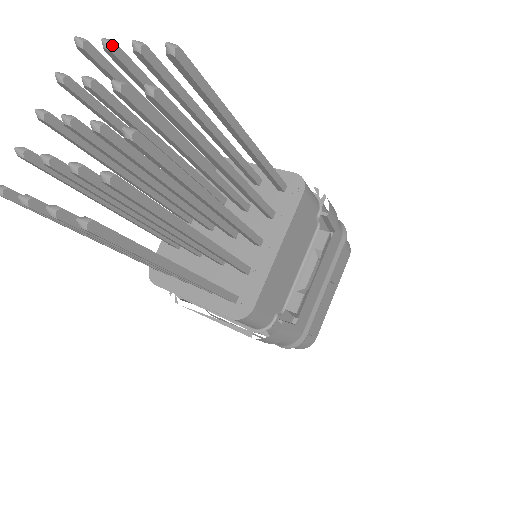
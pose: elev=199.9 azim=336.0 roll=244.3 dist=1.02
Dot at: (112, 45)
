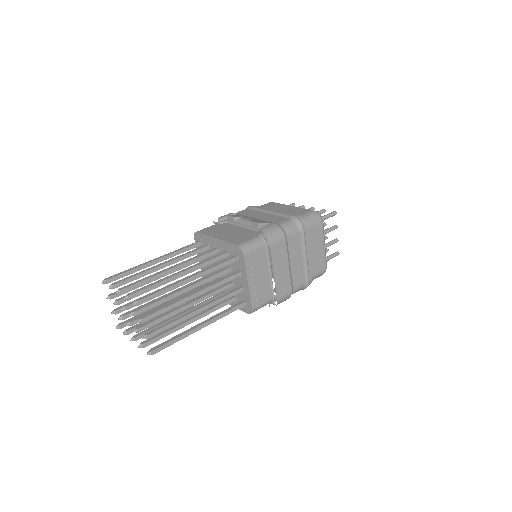
Dot at: (142, 322)
